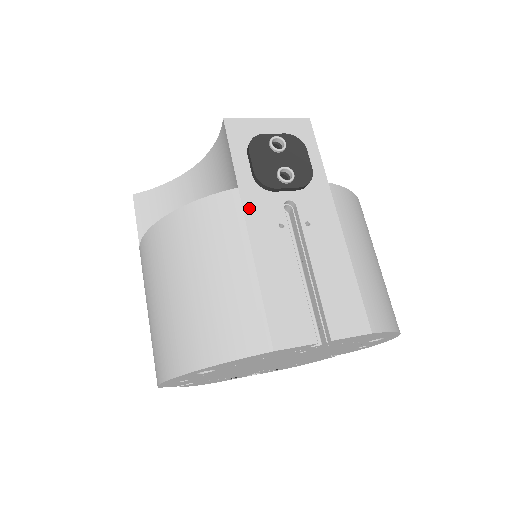
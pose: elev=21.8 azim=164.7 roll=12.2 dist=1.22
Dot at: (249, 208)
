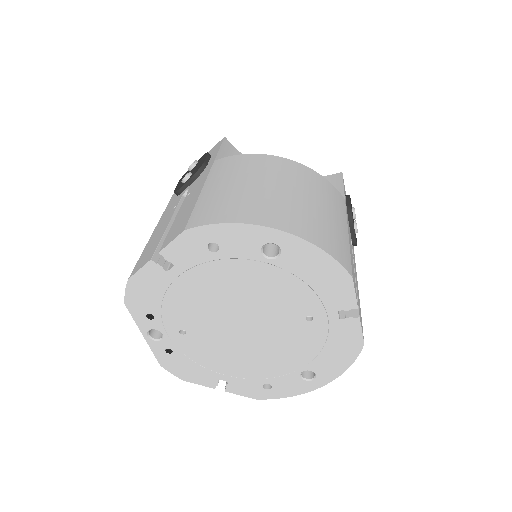
Dot at: occluded
